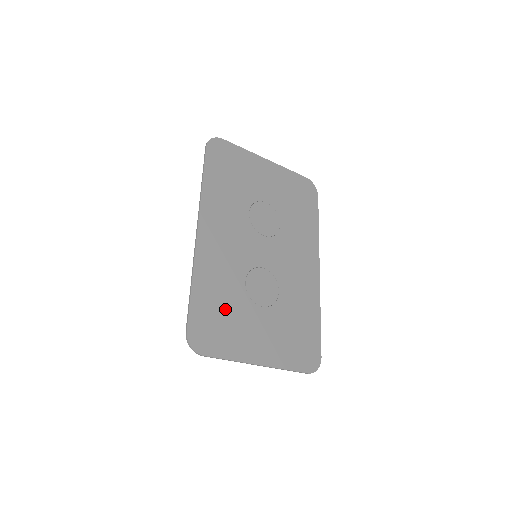
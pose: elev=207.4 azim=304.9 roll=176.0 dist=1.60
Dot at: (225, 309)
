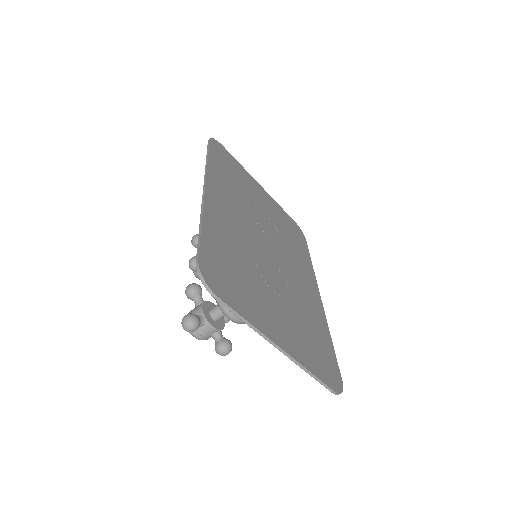
Dot at: (238, 268)
